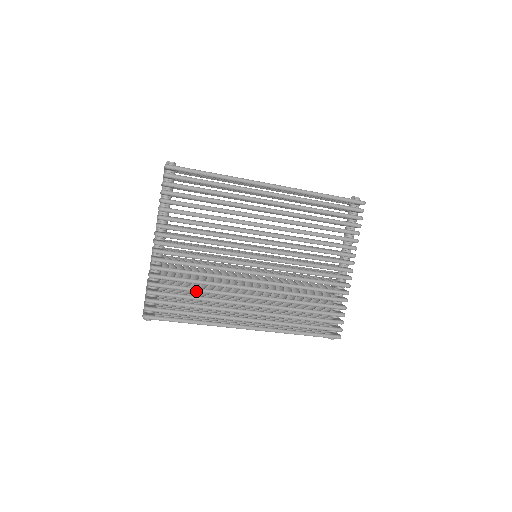
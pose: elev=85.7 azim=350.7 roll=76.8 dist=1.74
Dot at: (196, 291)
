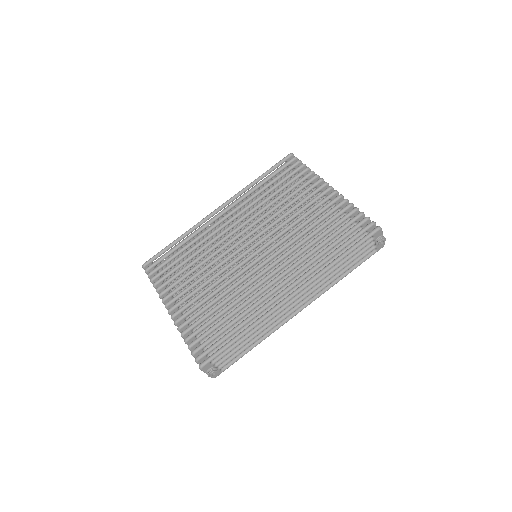
Dot at: (224, 311)
